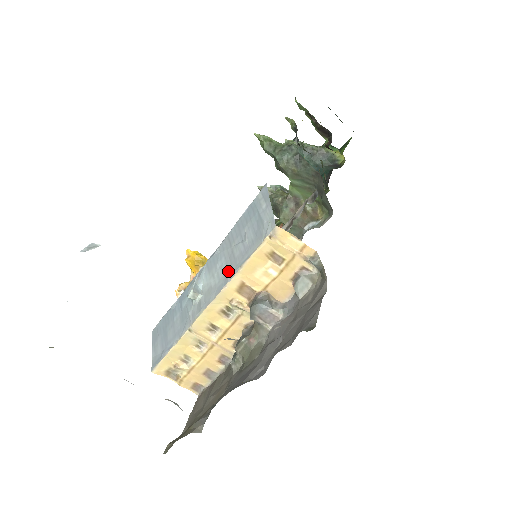
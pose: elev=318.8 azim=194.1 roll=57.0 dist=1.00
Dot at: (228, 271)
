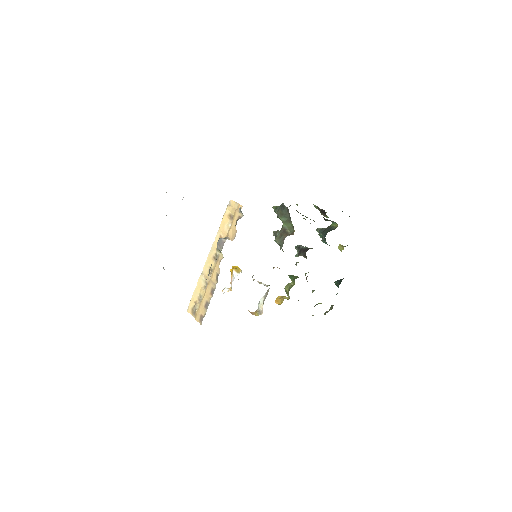
Dot at: occluded
